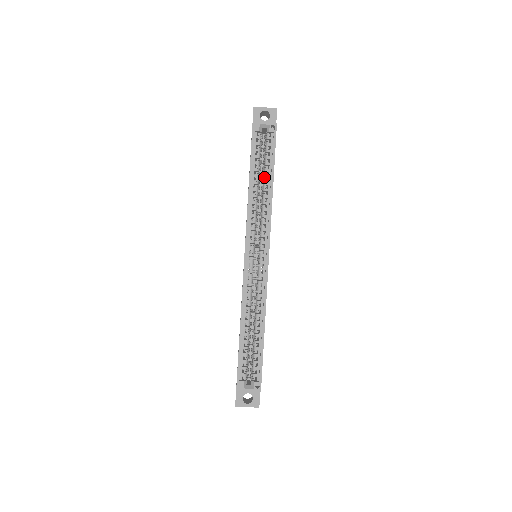
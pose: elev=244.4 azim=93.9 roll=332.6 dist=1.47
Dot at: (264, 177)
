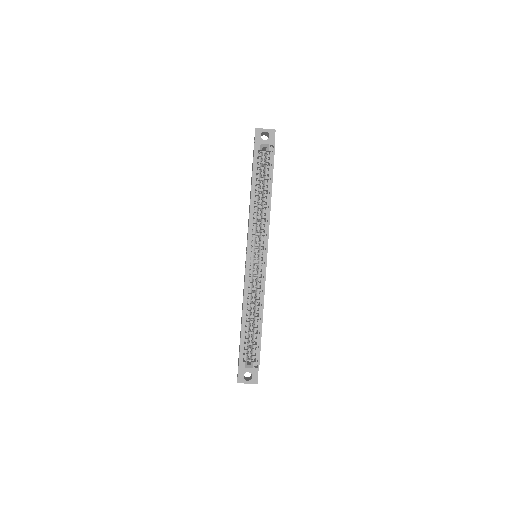
Dot at: (264, 189)
